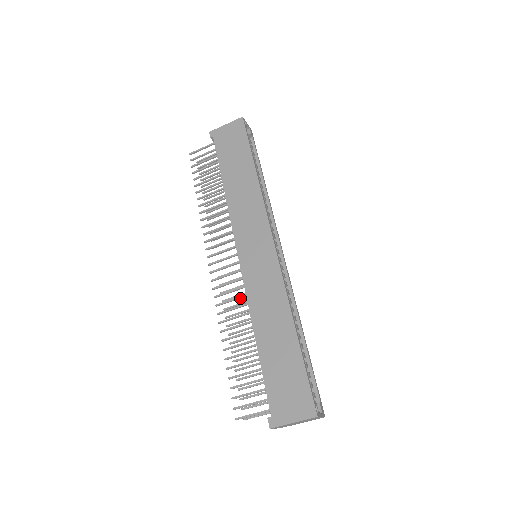
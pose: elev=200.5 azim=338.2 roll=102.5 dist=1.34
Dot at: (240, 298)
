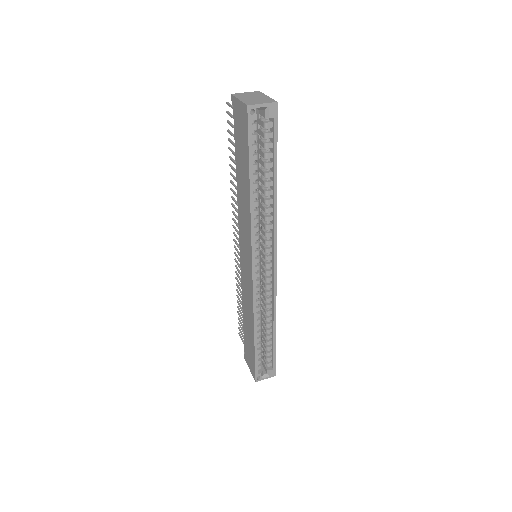
Dot at: occluded
